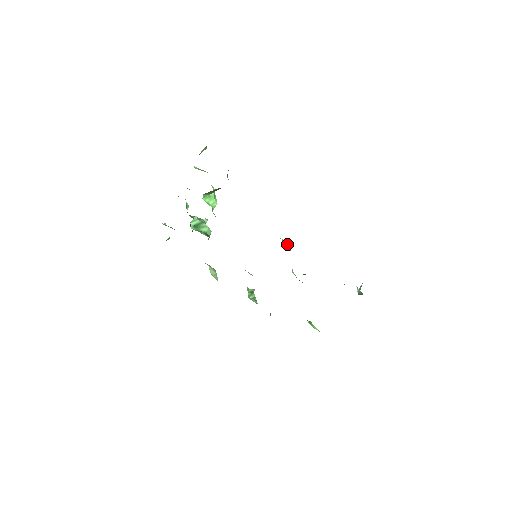
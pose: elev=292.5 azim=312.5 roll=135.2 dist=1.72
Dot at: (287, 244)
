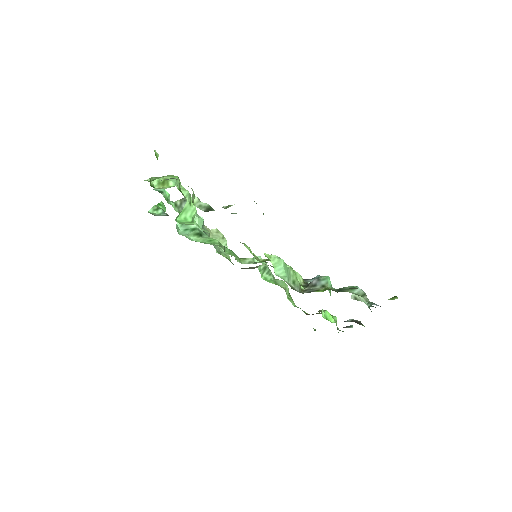
Dot at: (282, 270)
